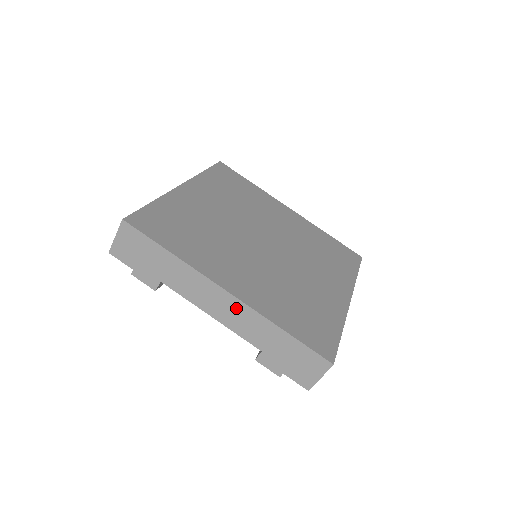
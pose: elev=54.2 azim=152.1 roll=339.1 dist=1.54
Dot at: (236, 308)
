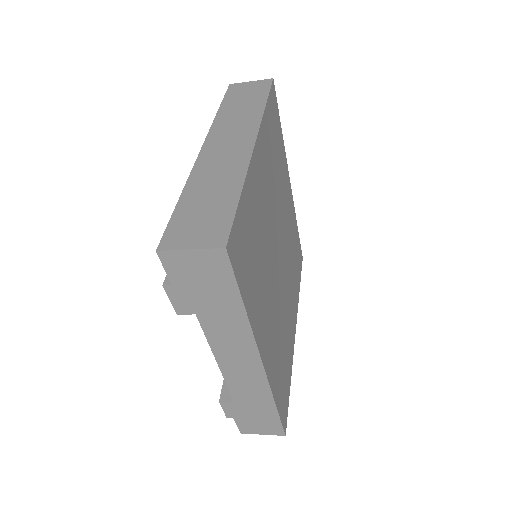
Dot at: (254, 375)
